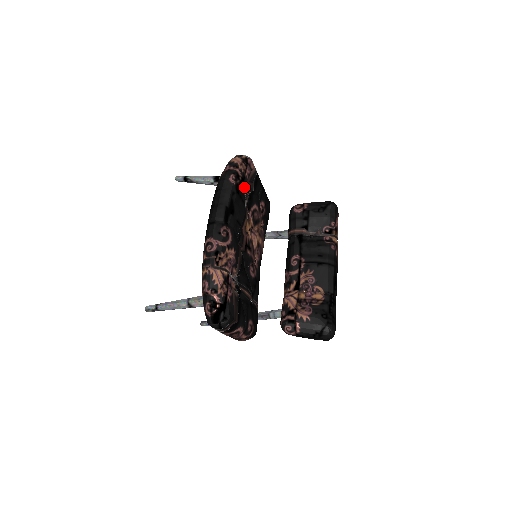
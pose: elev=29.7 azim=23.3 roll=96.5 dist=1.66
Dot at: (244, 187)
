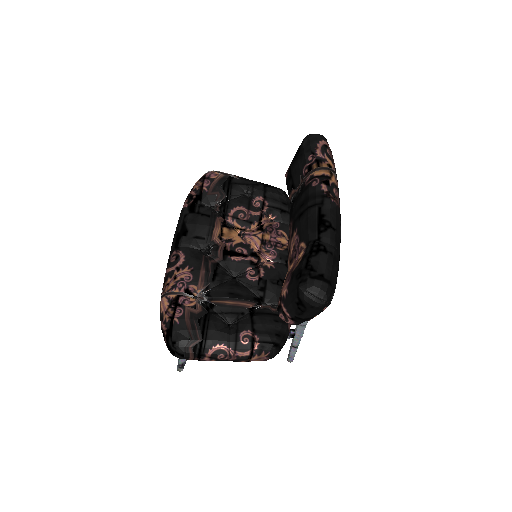
Dot at: (205, 201)
